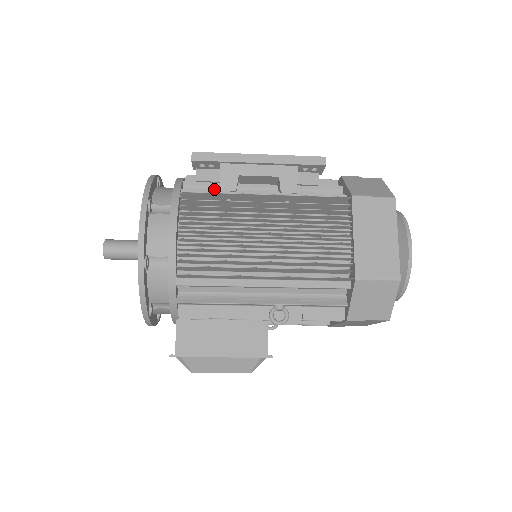
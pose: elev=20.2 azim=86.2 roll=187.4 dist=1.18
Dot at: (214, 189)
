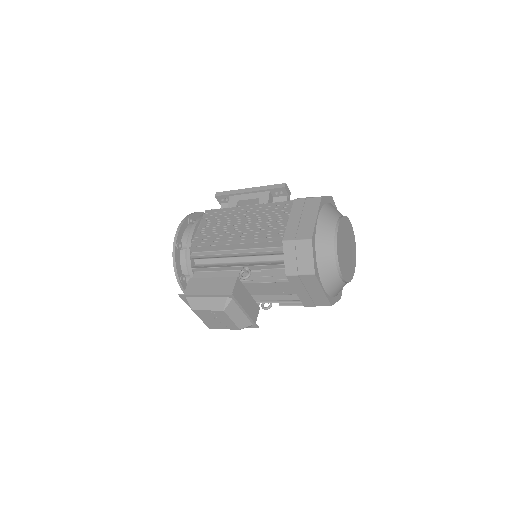
Dot at: occluded
